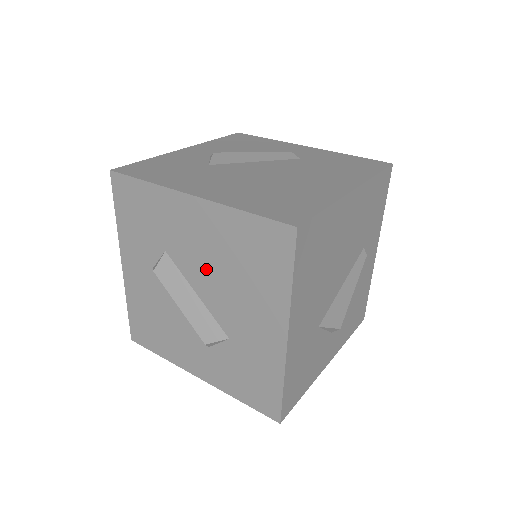
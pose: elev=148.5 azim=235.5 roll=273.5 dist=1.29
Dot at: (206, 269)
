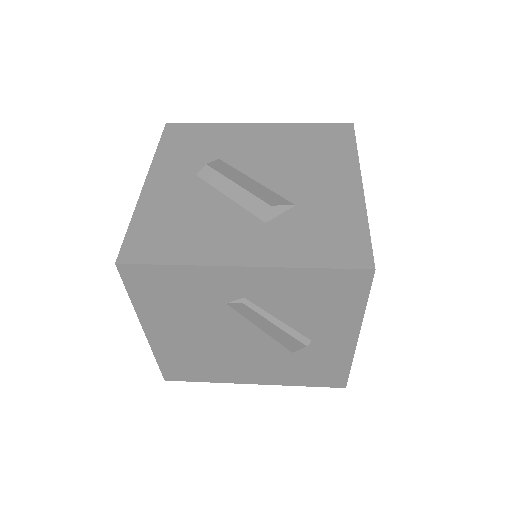
Dot at: (269, 160)
